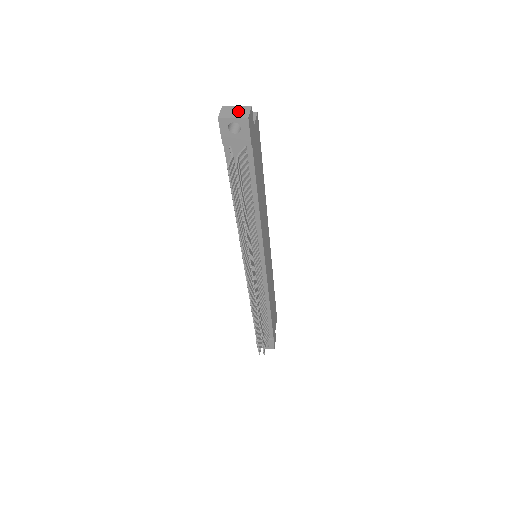
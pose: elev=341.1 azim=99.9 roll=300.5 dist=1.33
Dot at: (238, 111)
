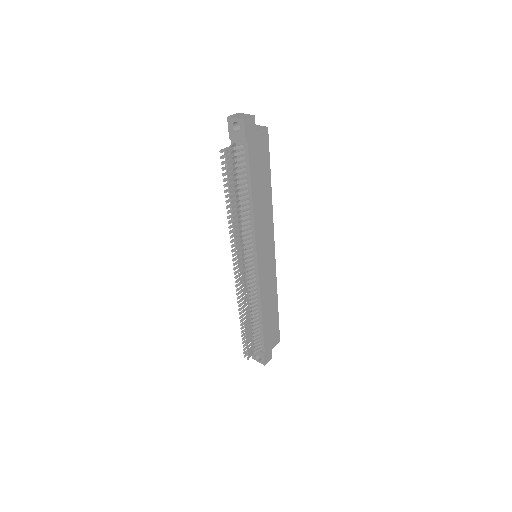
Dot at: (243, 116)
